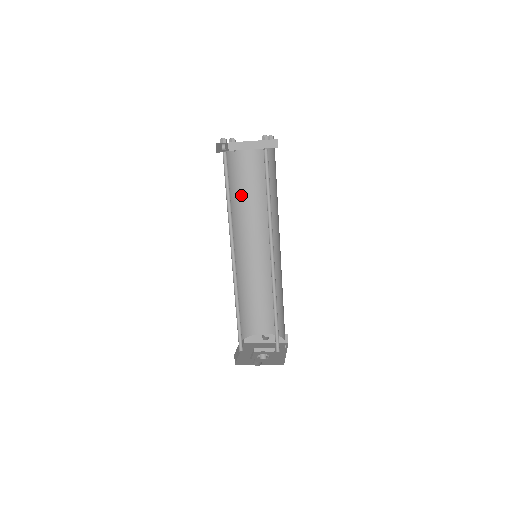
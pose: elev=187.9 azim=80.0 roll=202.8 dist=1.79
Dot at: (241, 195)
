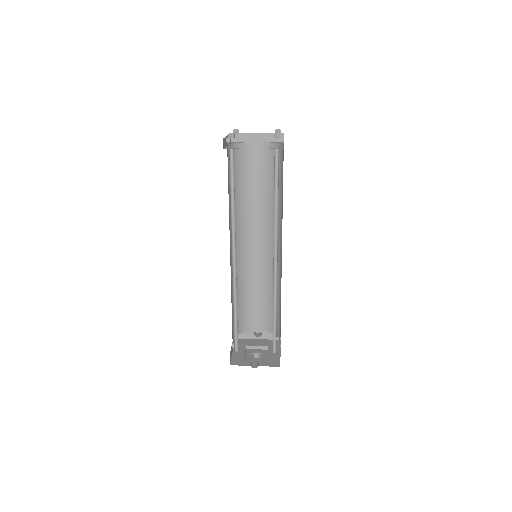
Dot at: (242, 190)
